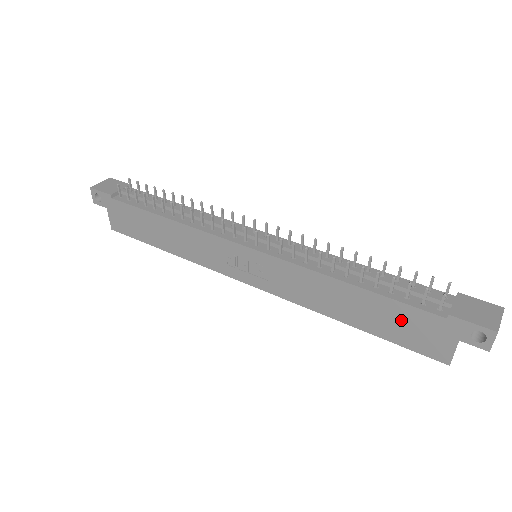
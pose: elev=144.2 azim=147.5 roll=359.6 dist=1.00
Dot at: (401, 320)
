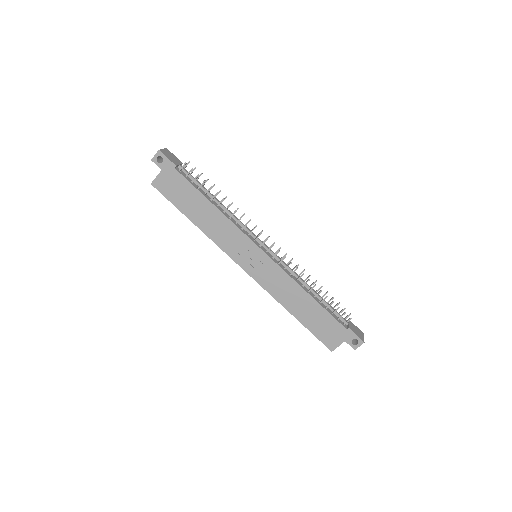
Dot at: (324, 323)
